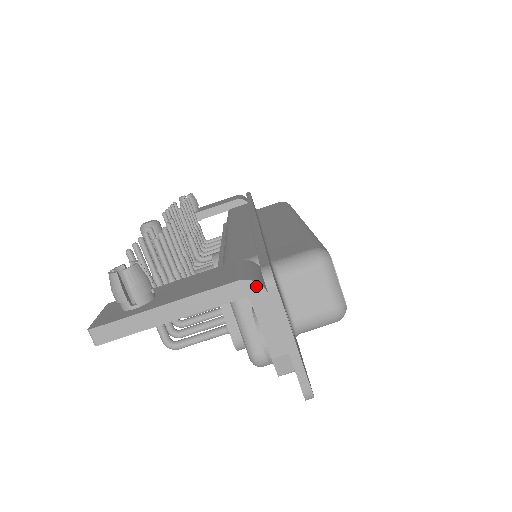
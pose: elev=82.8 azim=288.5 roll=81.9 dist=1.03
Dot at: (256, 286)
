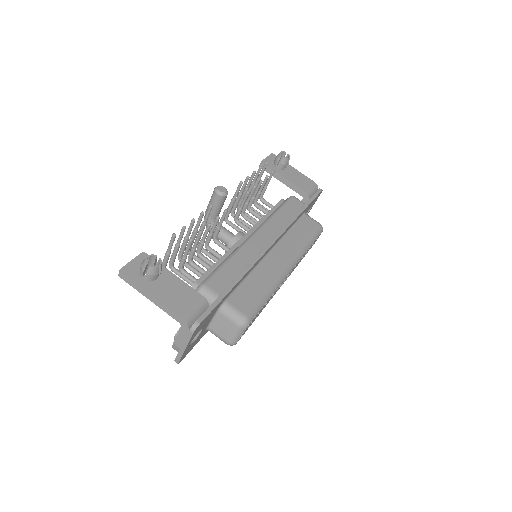
Dot at: (186, 326)
